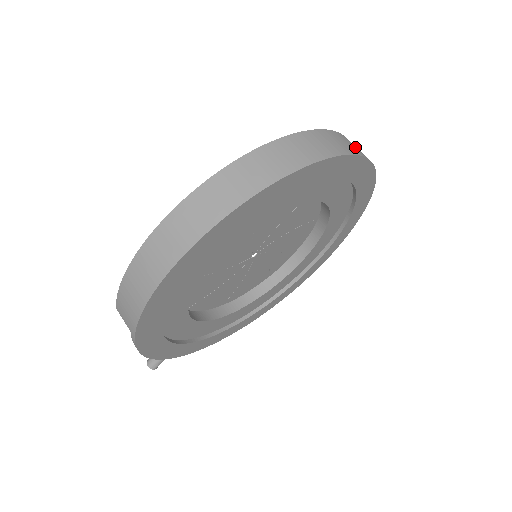
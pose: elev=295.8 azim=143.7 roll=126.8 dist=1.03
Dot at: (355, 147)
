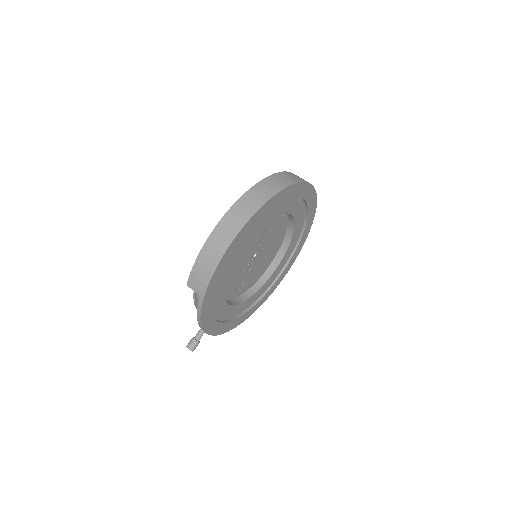
Dot at: occluded
